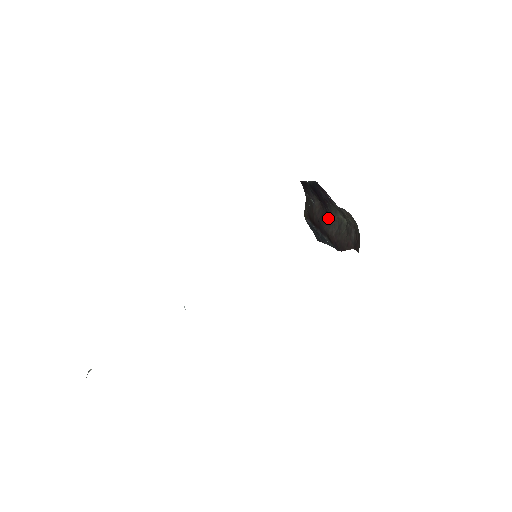
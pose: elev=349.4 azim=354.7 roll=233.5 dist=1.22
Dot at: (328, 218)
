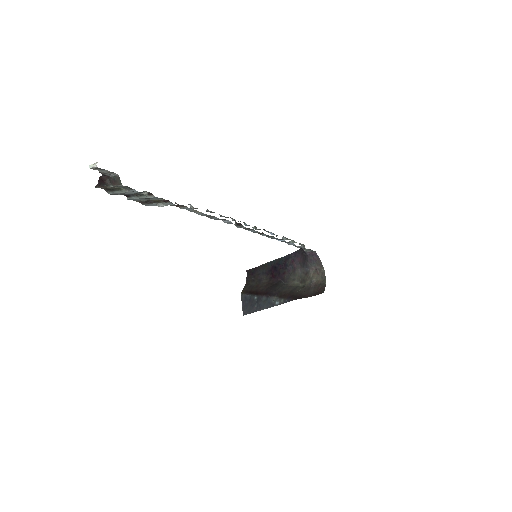
Dot at: (281, 285)
